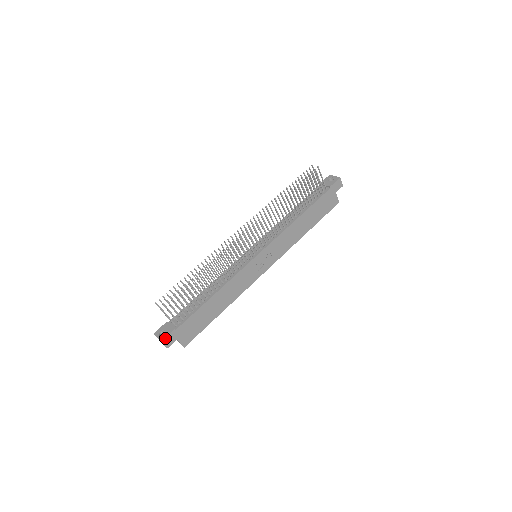
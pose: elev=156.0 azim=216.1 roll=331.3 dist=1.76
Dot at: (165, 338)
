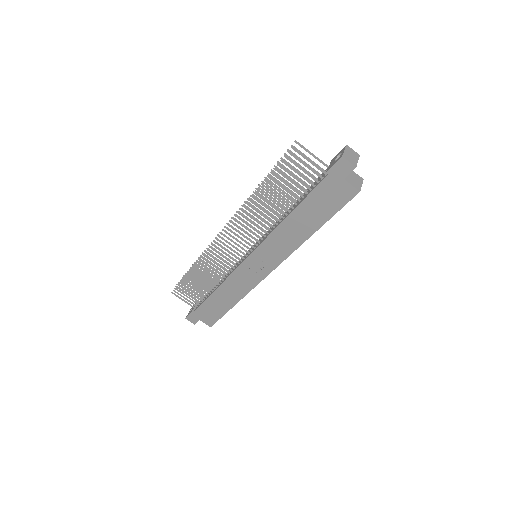
Dot at: (188, 317)
